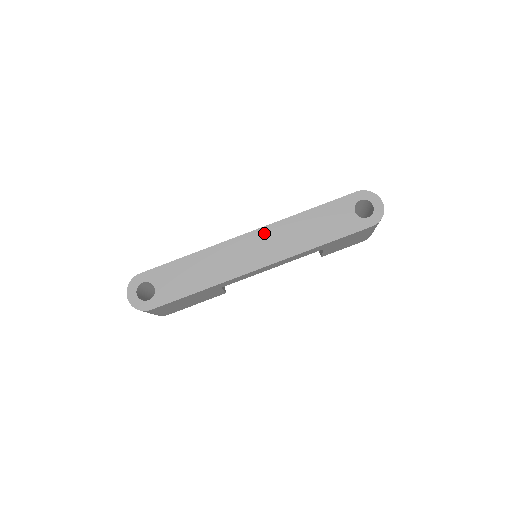
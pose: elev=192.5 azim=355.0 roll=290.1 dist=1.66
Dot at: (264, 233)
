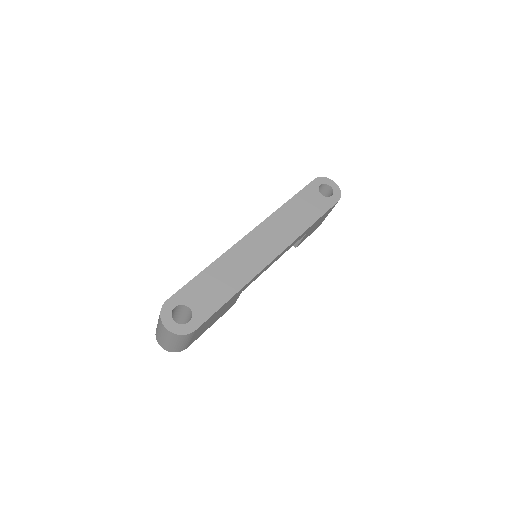
Dot at: (263, 229)
